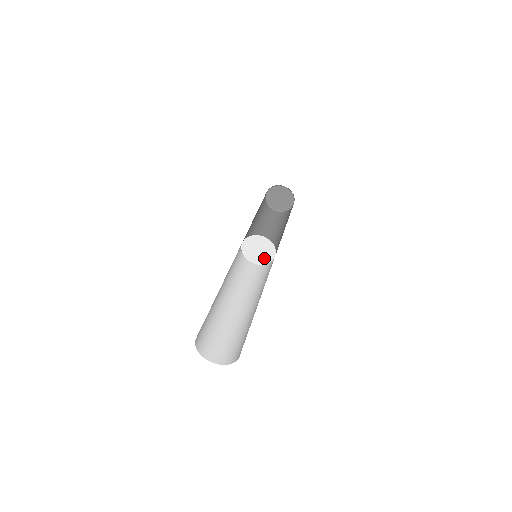
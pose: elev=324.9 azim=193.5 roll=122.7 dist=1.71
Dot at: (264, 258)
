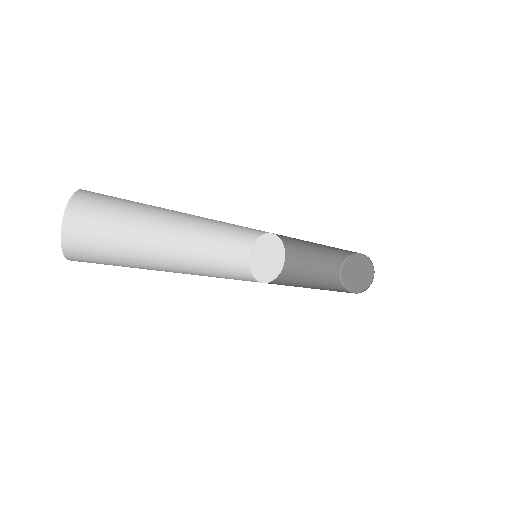
Dot at: (274, 267)
